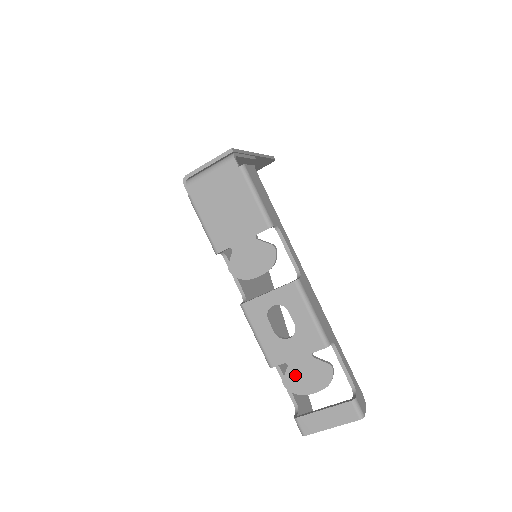
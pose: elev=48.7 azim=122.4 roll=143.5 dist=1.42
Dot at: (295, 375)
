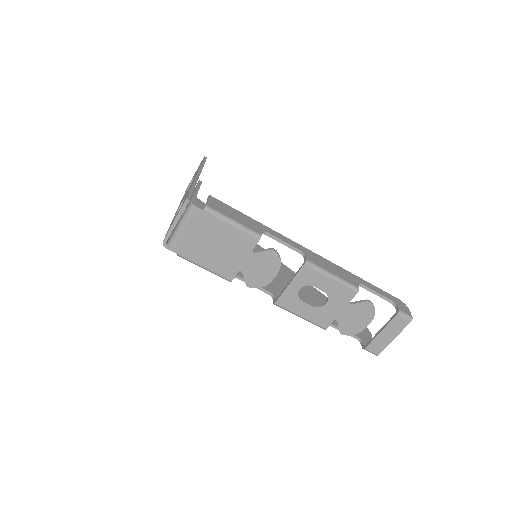
Dot at: (346, 323)
